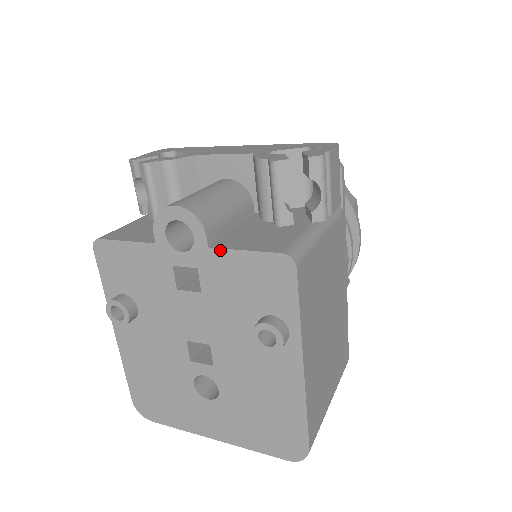
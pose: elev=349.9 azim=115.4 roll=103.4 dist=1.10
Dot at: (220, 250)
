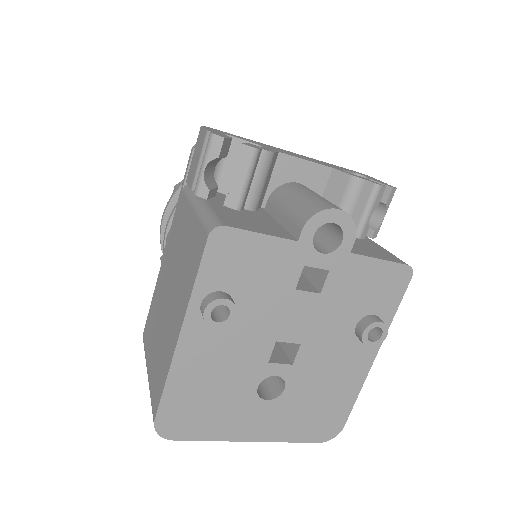
Dot at: (360, 256)
